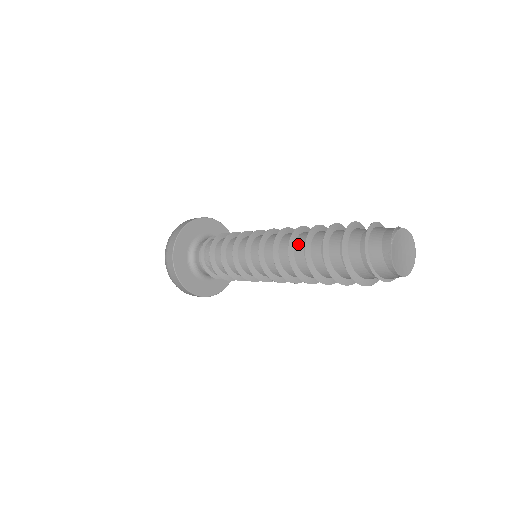
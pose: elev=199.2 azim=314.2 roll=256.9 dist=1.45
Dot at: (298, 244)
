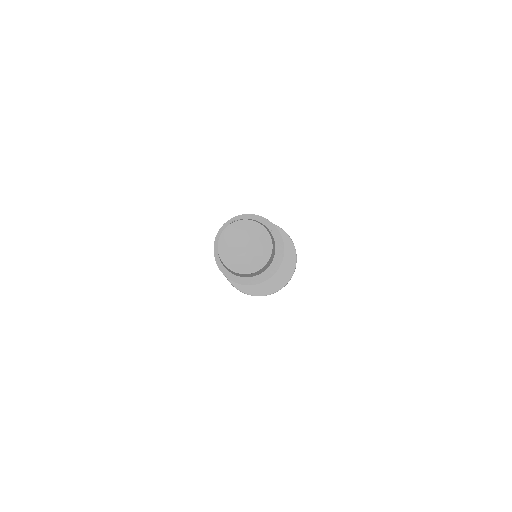
Dot at: occluded
